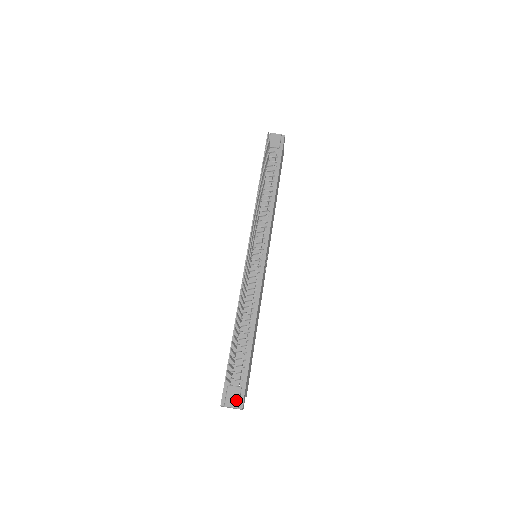
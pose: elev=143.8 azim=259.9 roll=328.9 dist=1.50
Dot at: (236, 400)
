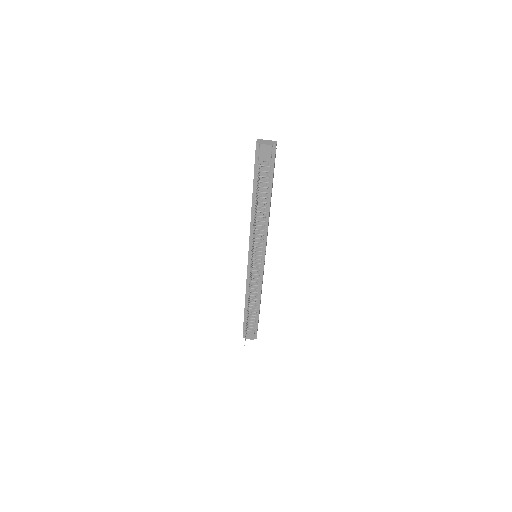
Dot at: (252, 337)
